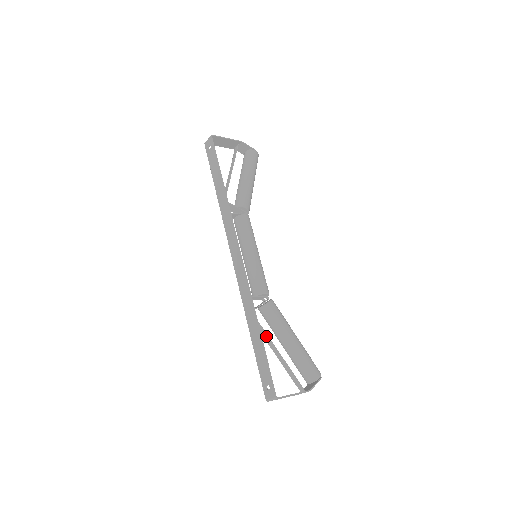
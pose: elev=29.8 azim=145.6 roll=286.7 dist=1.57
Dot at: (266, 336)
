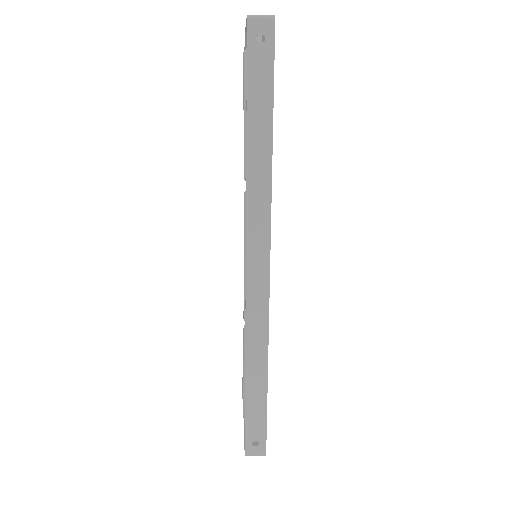
Dot at: occluded
